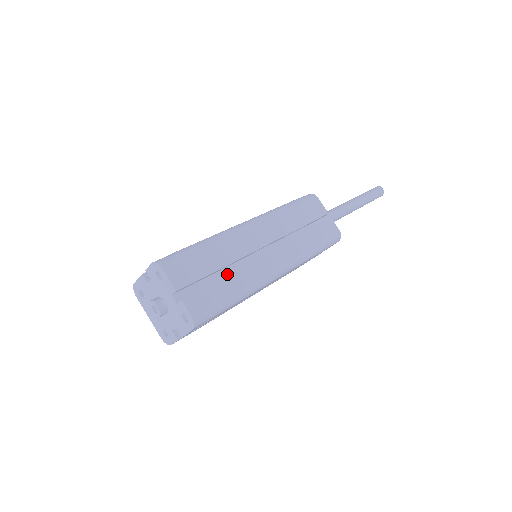
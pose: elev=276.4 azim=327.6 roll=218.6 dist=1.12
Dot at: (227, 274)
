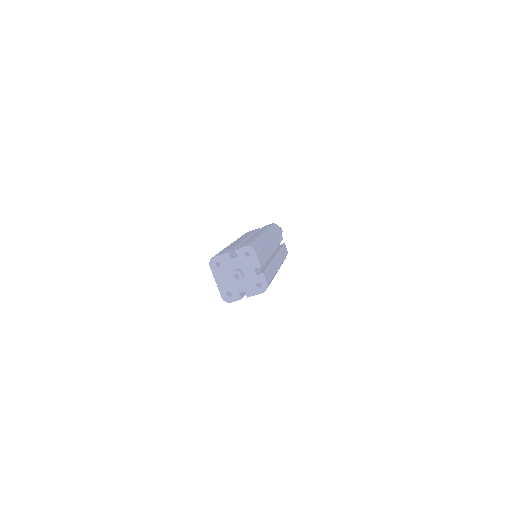
Dot at: (270, 263)
